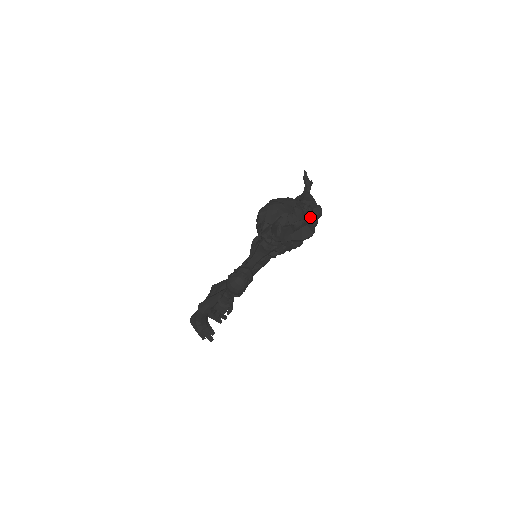
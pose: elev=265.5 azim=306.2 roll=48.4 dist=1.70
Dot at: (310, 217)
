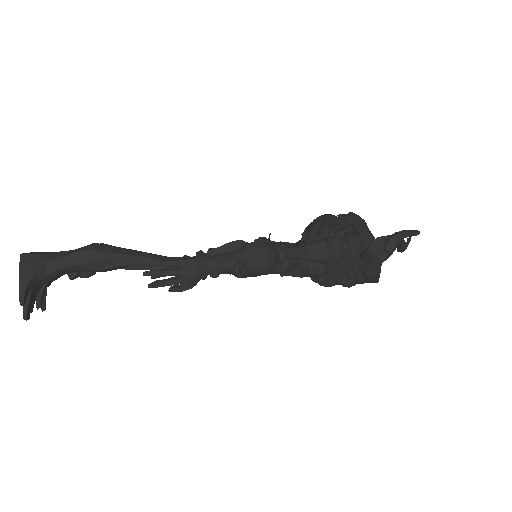
Dot at: occluded
